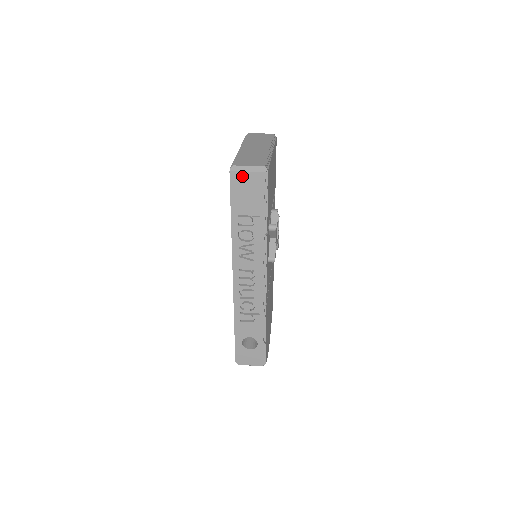
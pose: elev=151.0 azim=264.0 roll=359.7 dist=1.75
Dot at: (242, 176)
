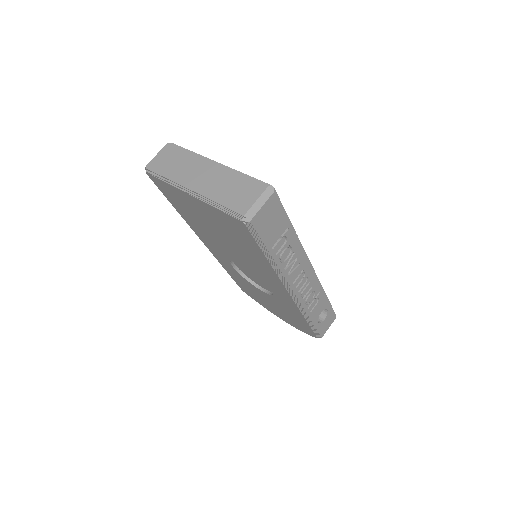
Dot at: (259, 216)
